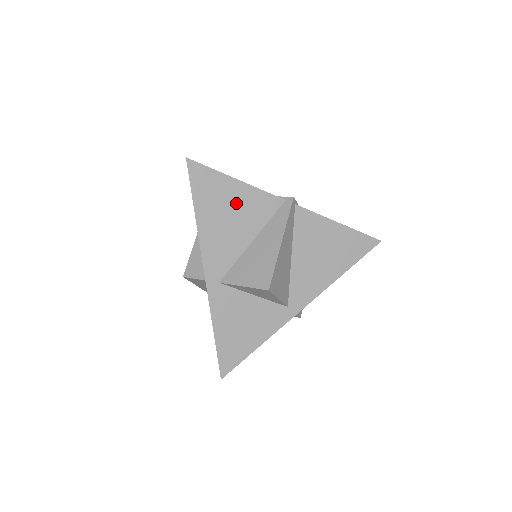
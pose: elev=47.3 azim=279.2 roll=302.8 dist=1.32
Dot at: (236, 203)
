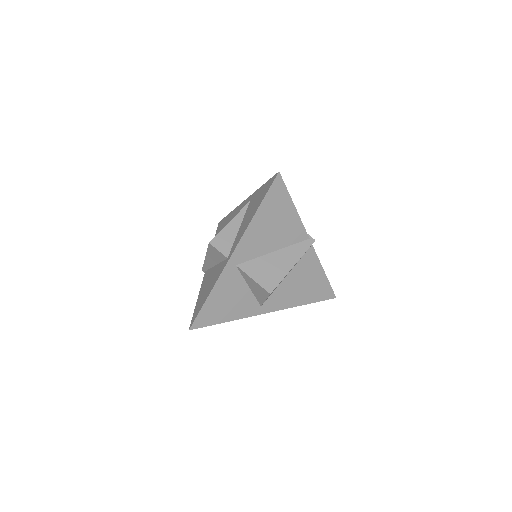
Dot at: (283, 221)
